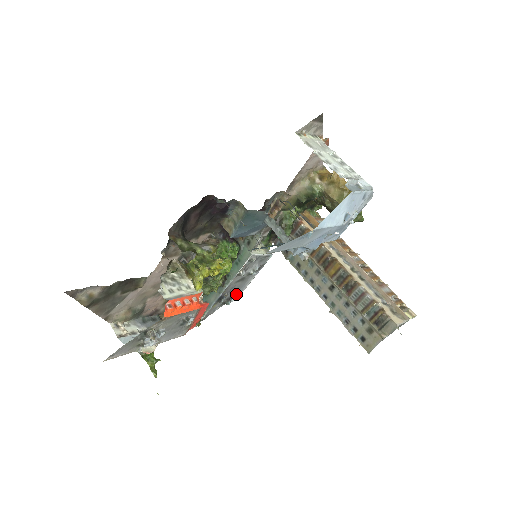
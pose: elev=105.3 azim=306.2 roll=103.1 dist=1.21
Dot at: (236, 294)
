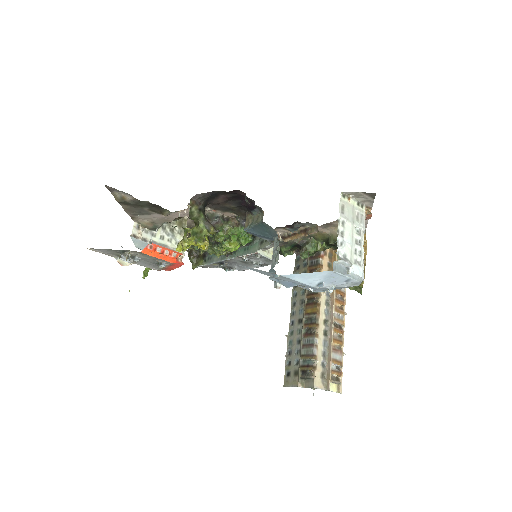
Dot at: (236, 268)
